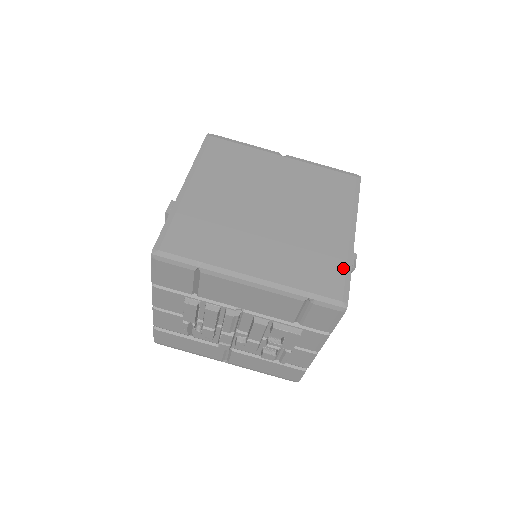
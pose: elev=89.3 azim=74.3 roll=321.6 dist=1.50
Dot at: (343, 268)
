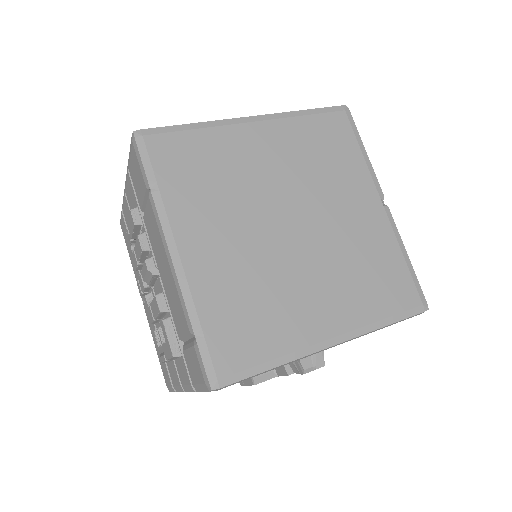
Dot at: (269, 356)
